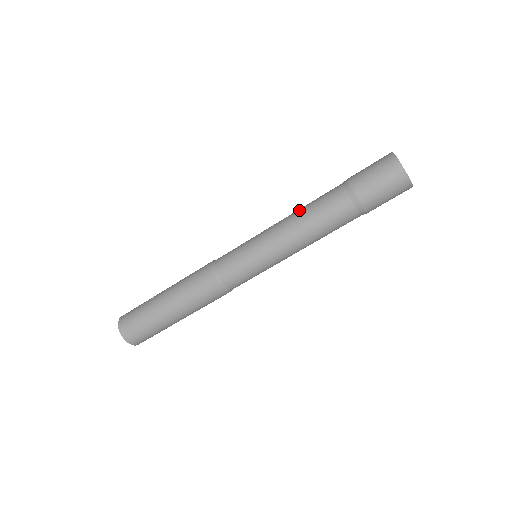
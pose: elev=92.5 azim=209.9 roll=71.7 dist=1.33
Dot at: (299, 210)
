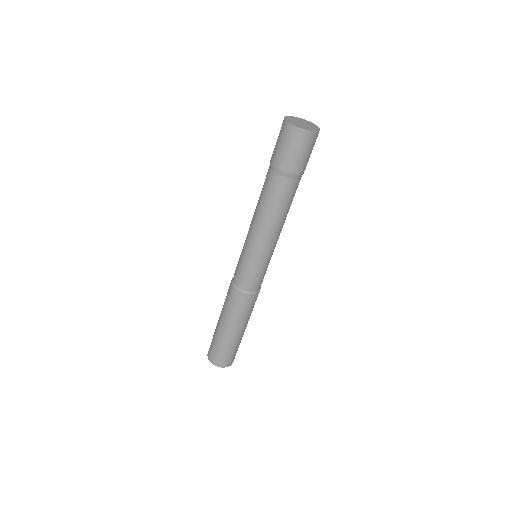
Dot at: occluded
